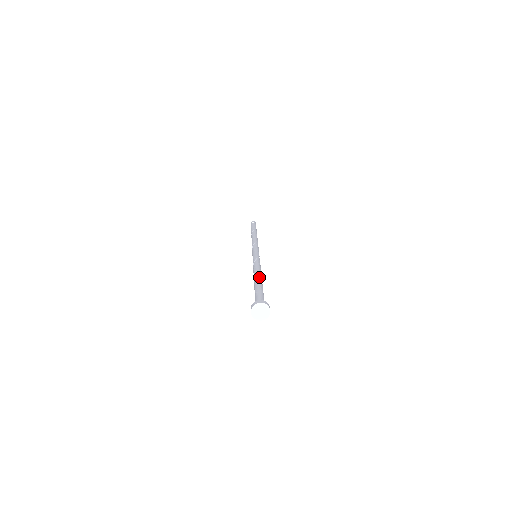
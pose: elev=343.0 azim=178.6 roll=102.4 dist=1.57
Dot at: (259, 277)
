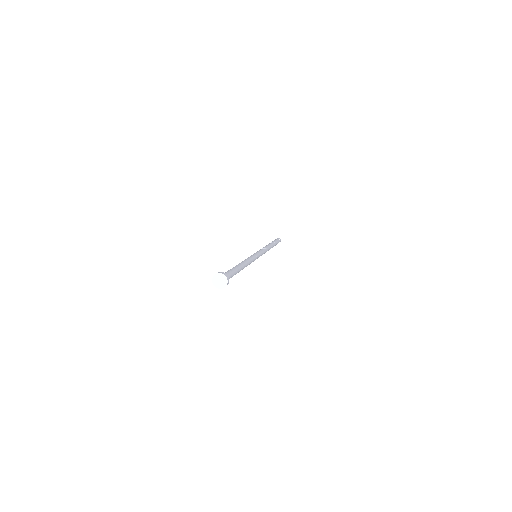
Dot at: (240, 264)
